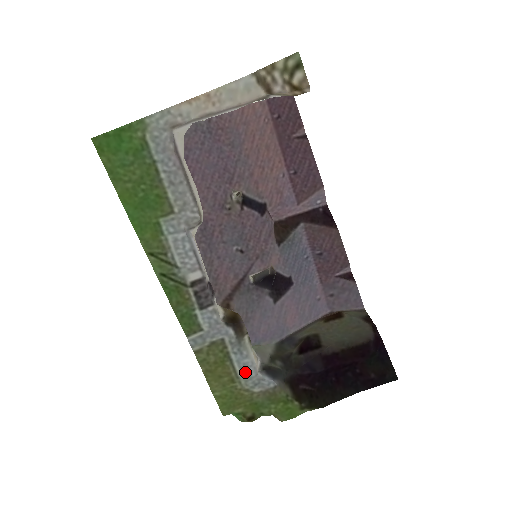
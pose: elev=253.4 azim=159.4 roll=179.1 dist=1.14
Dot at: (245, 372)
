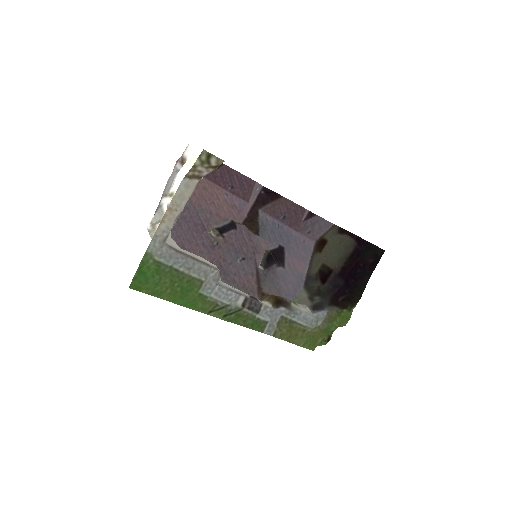
Dot at: (307, 321)
